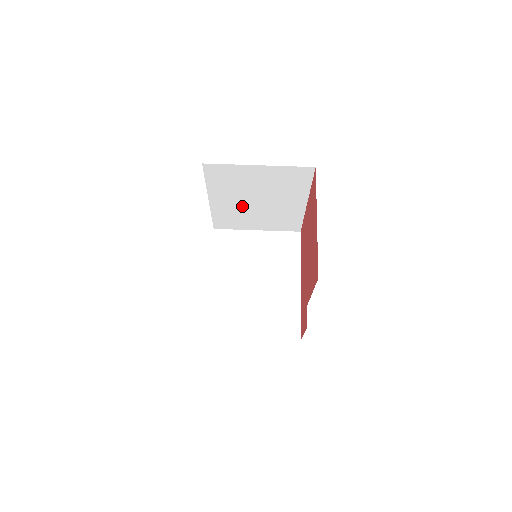
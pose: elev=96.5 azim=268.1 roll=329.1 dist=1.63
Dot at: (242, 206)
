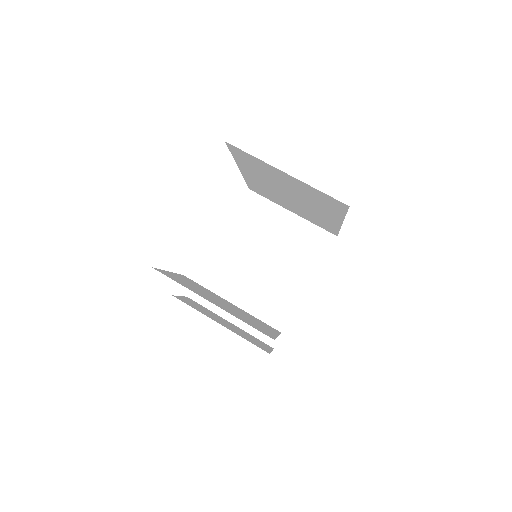
Dot at: (274, 190)
